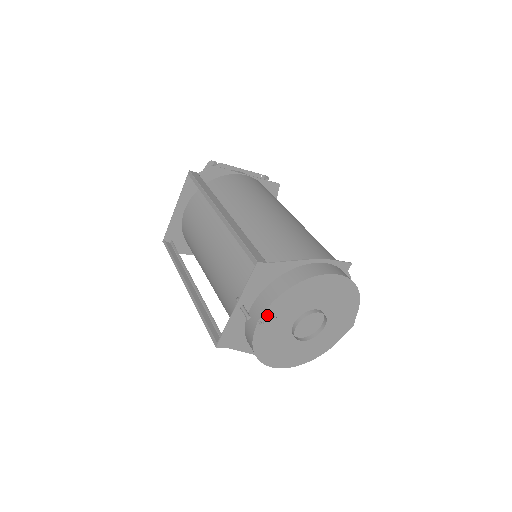
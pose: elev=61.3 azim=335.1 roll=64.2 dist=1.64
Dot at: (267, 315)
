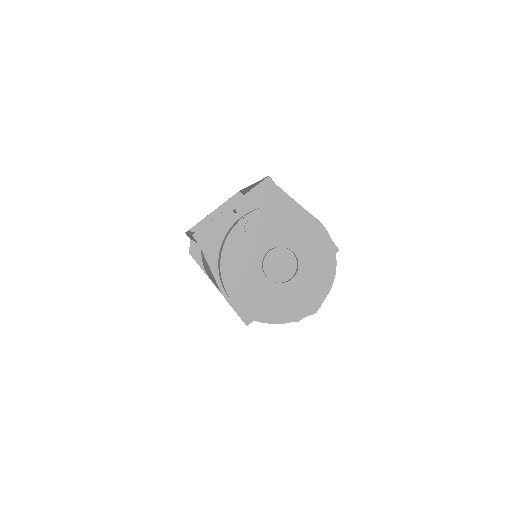
Dot at: (253, 217)
